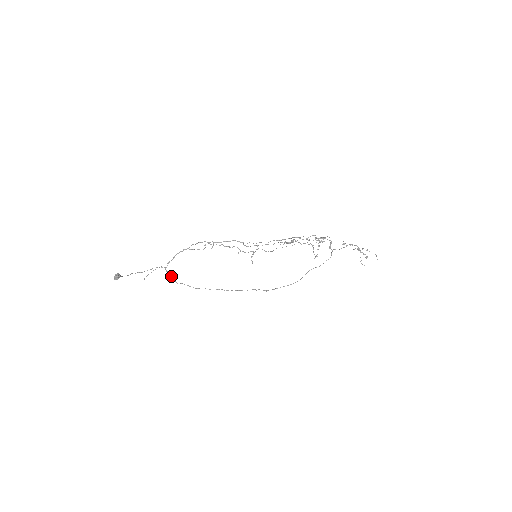
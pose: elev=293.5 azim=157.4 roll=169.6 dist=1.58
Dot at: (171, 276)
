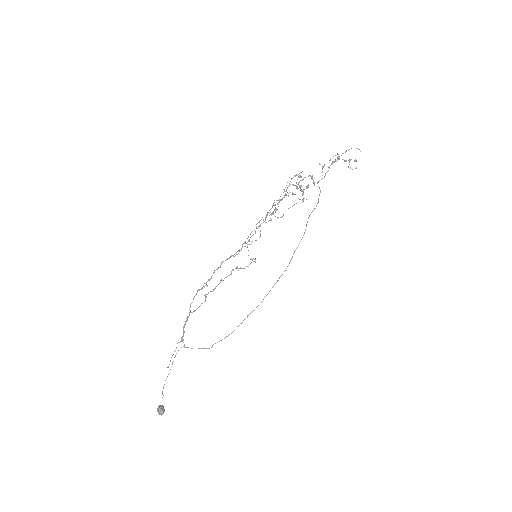
Dot at: occluded
